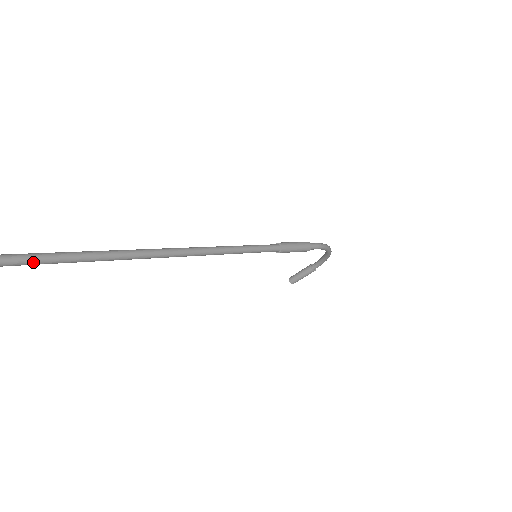
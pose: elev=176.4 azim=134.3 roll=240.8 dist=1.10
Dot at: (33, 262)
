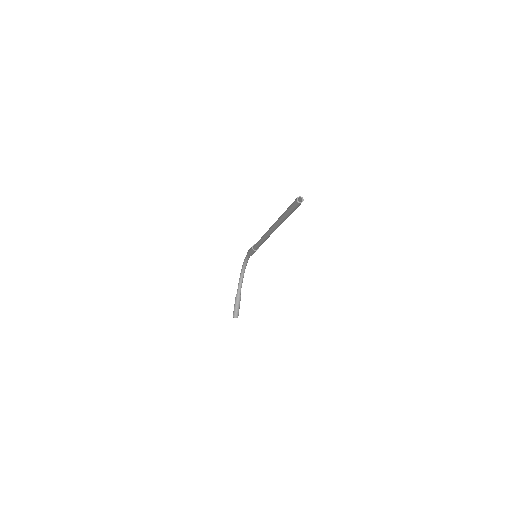
Dot at: occluded
